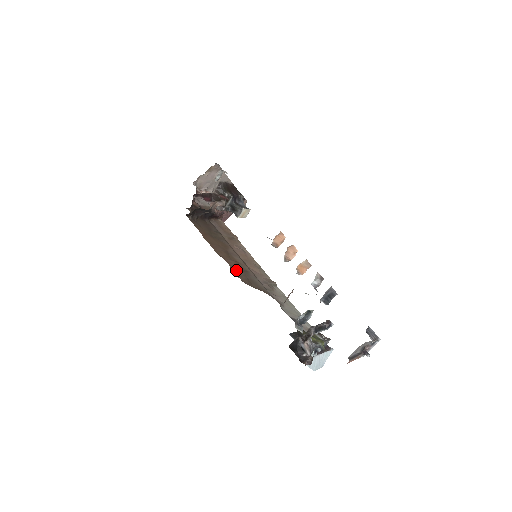
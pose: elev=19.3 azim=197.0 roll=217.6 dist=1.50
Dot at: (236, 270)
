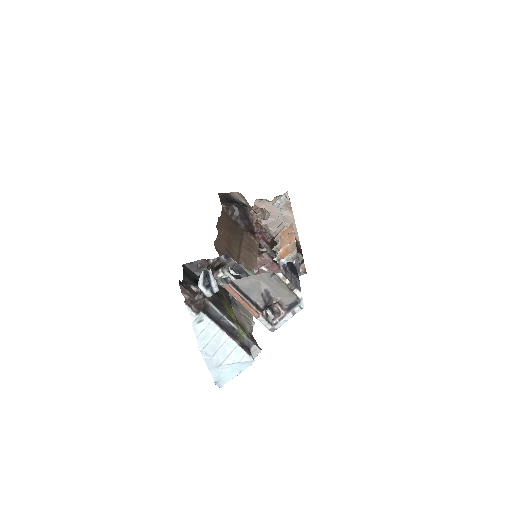
Dot at: (220, 242)
